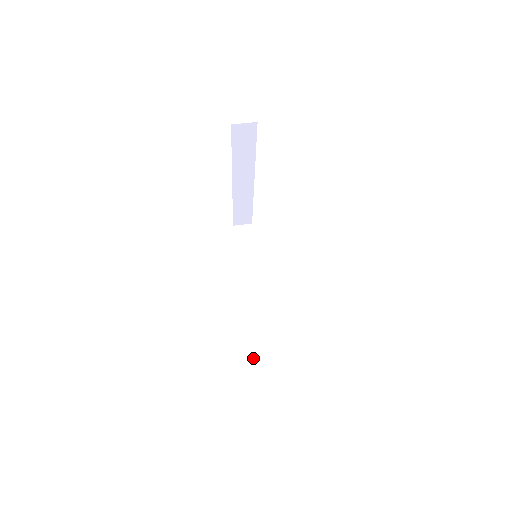
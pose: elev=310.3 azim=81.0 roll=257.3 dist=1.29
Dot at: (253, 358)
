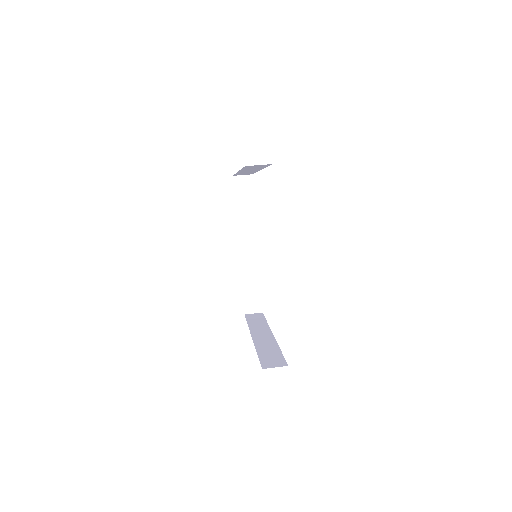
Dot at: (244, 307)
